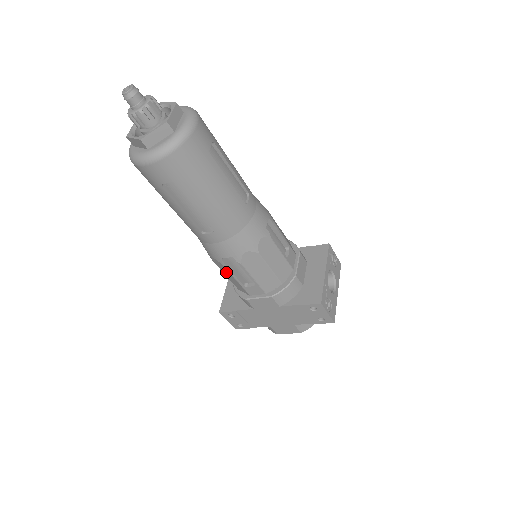
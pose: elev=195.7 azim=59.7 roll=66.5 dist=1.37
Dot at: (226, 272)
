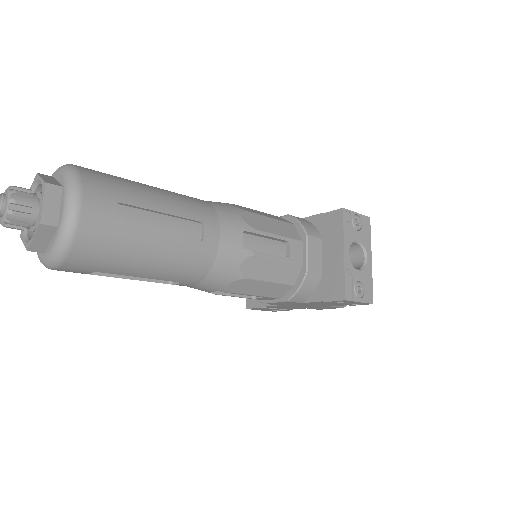
Dot at: occluded
